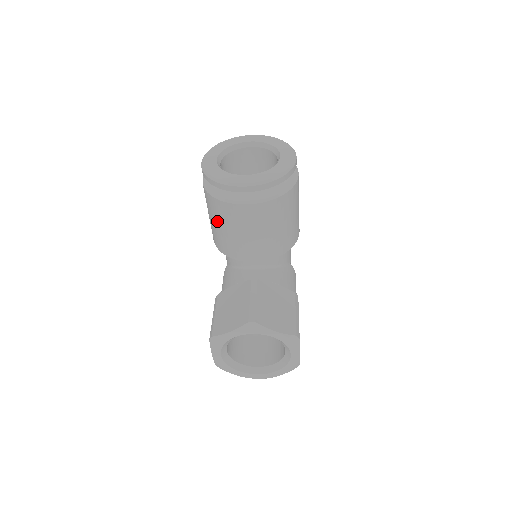
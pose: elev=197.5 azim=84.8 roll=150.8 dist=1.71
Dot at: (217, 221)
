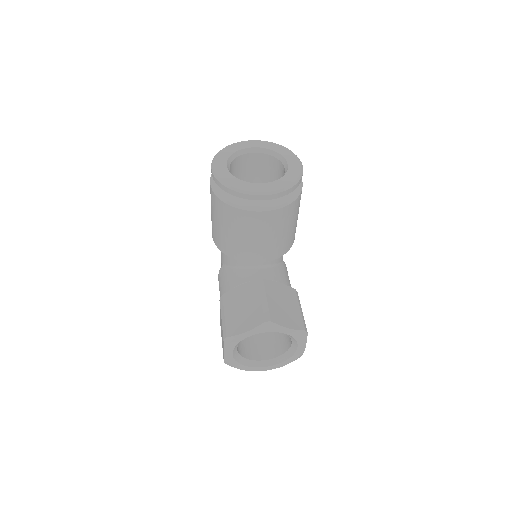
Dot at: (227, 226)
